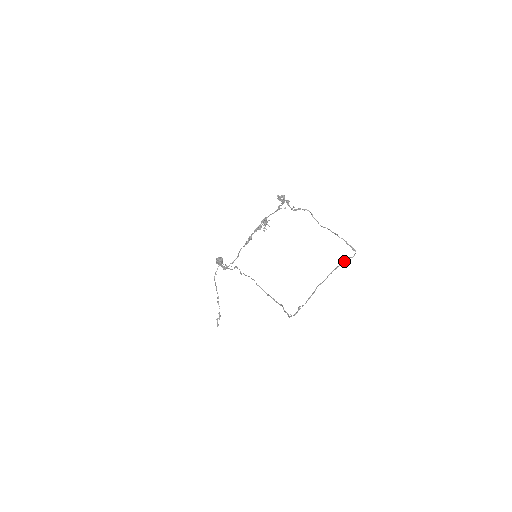
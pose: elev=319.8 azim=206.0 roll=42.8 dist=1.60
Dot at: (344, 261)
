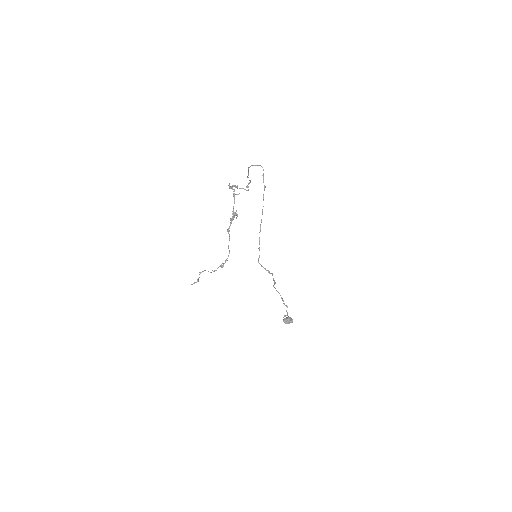
Dot at: (263, 182)
